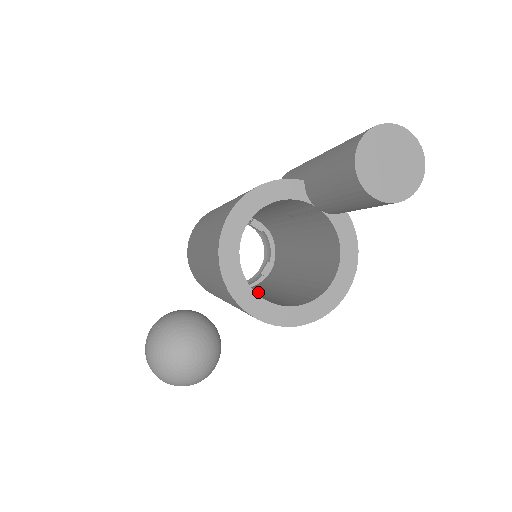
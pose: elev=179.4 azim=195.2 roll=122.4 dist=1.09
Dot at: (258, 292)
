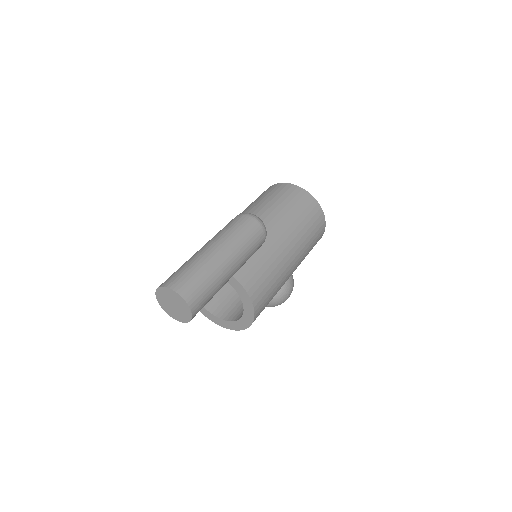
Dot at: occluded
